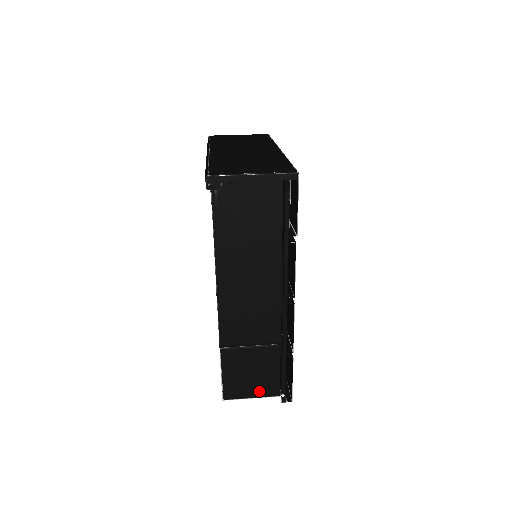
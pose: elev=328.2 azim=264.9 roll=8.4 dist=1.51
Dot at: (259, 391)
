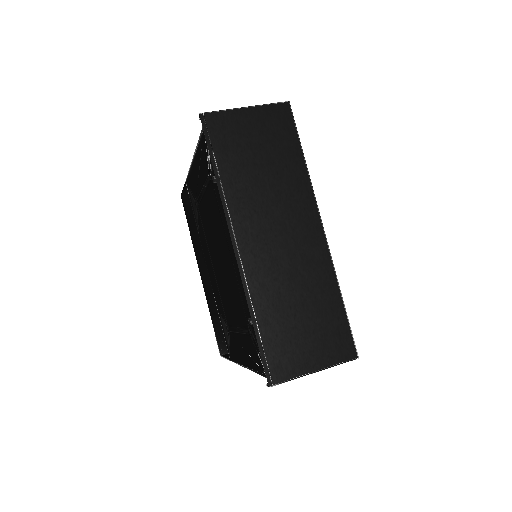
Dot at: occluded
